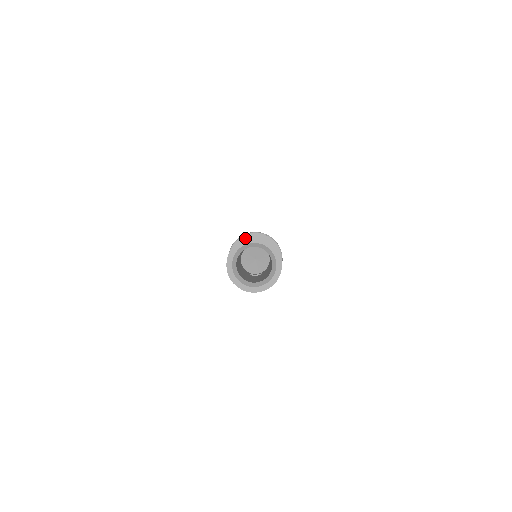
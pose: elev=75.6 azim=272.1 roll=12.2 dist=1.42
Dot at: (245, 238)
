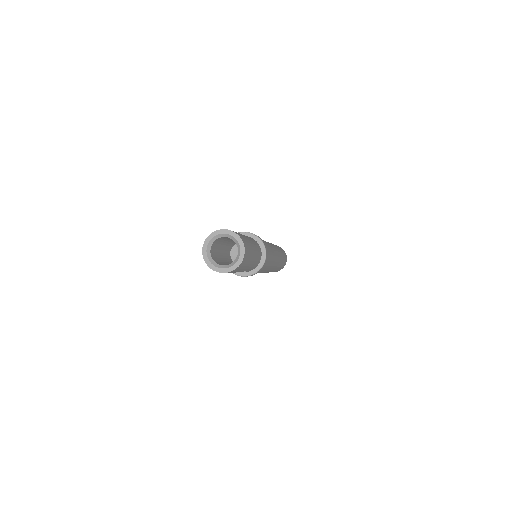
Dot at: occluded
